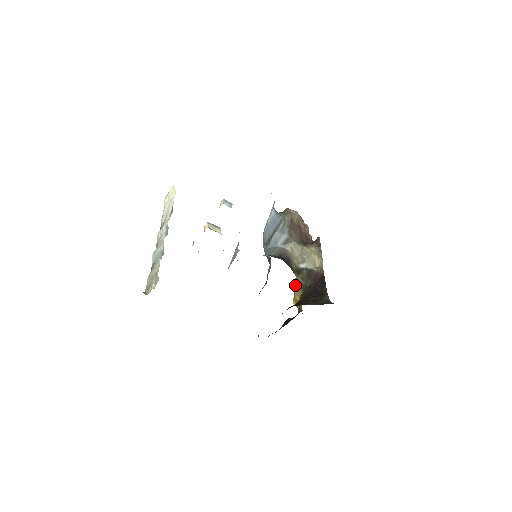
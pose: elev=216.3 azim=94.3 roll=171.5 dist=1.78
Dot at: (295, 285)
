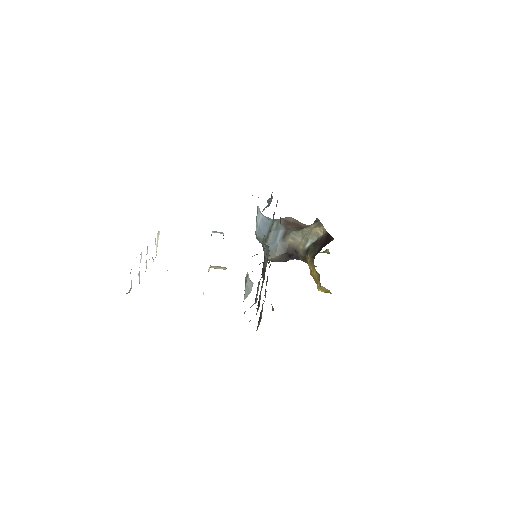
Dot at: (309, 267)
